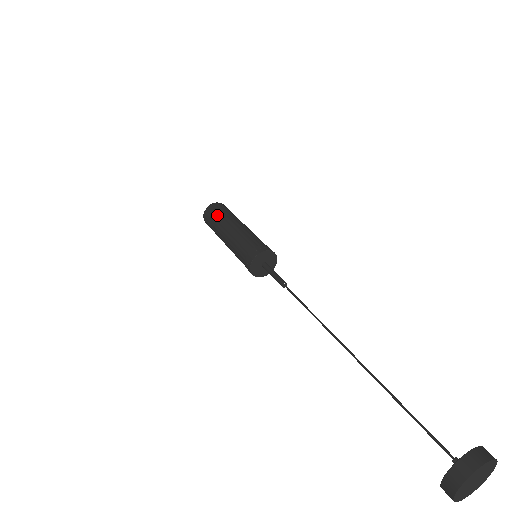
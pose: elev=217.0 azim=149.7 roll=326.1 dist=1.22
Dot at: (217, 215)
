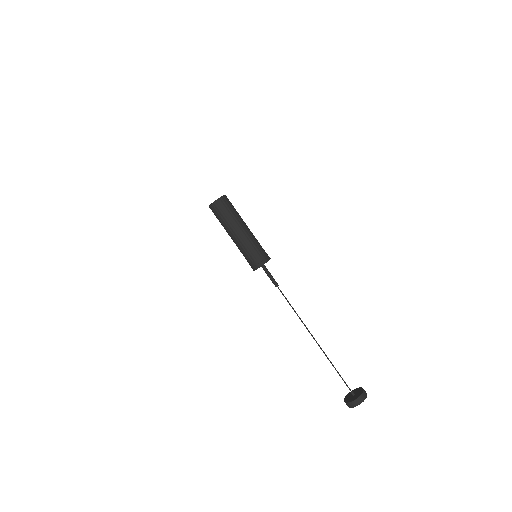
Dot at: (230, 211)
